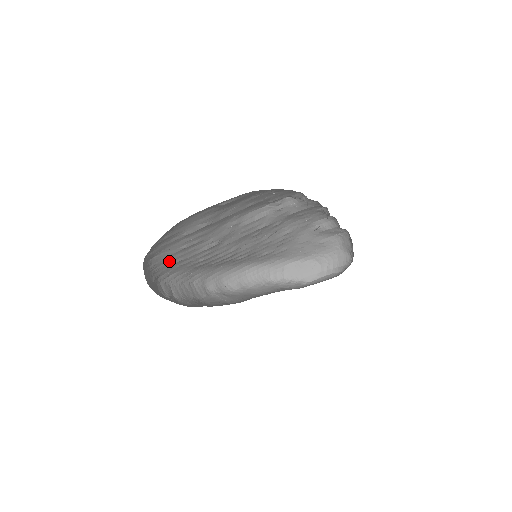
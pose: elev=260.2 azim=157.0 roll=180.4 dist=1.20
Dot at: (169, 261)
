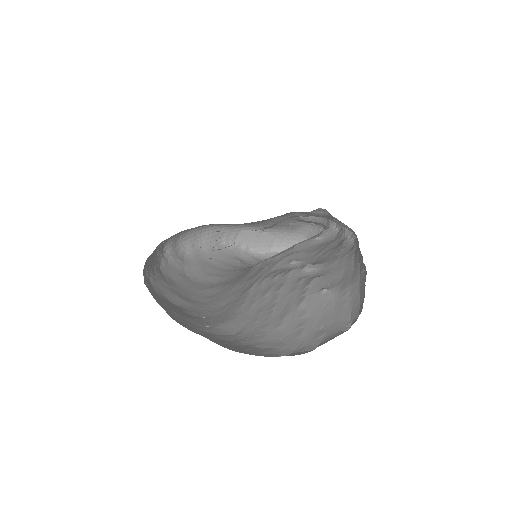
Dot at: occluded
